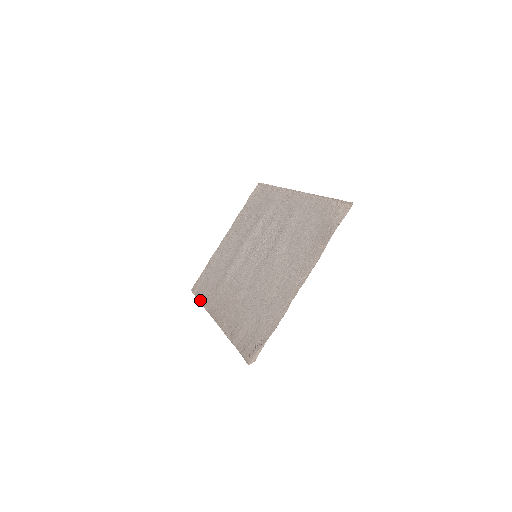
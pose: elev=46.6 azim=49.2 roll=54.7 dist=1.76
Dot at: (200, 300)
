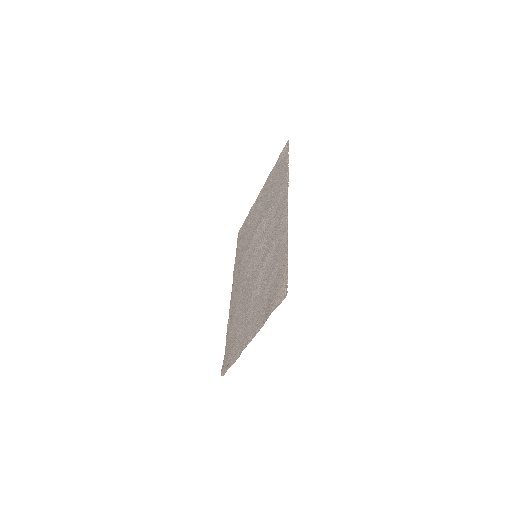
Dot at: occluded
